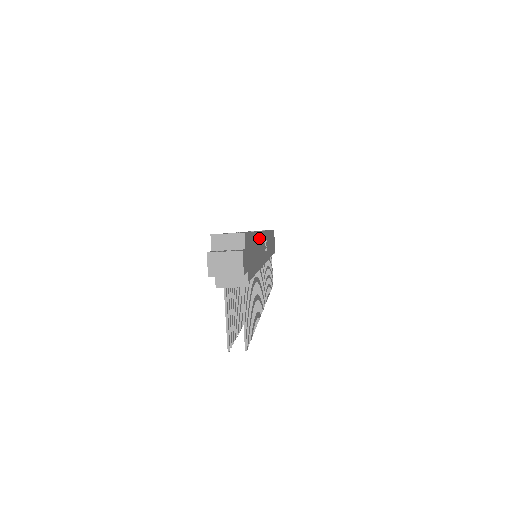
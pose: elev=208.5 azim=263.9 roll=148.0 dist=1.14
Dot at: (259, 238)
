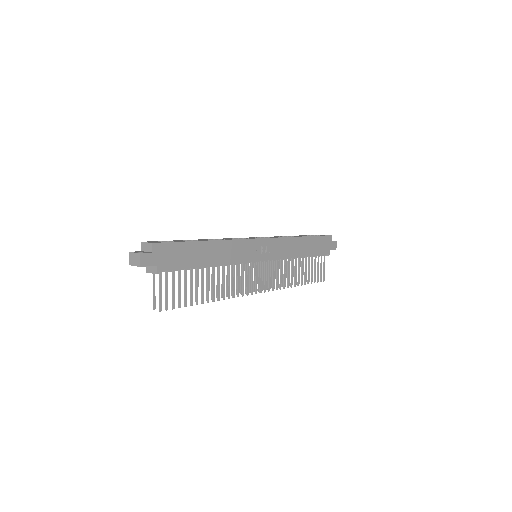
Dot at: (224, 244)
